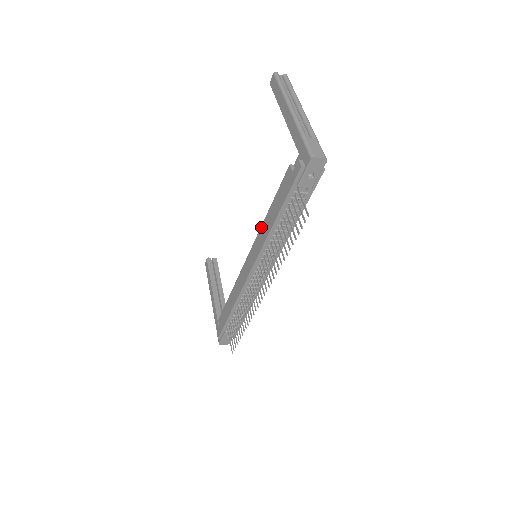
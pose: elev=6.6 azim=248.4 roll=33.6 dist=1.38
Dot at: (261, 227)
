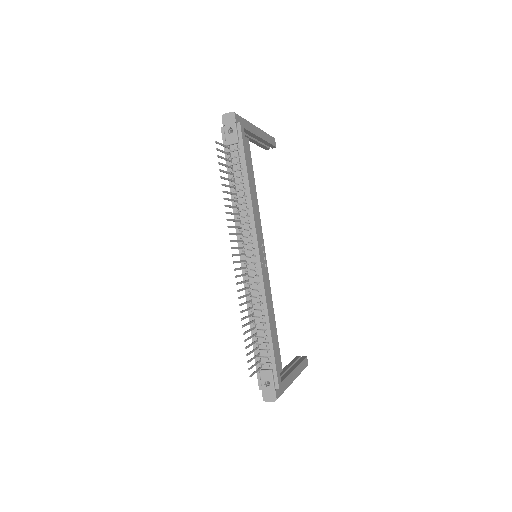
Dot at: occluded
